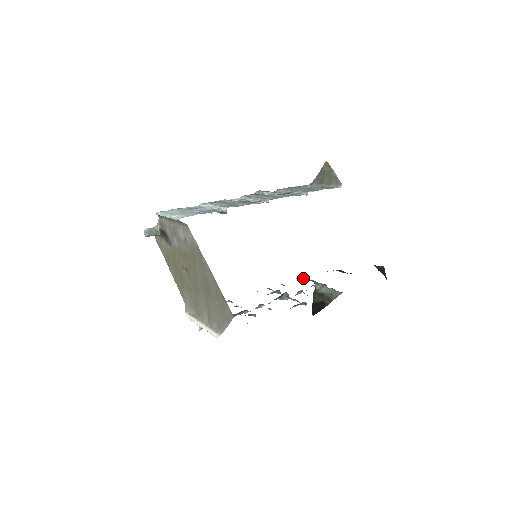
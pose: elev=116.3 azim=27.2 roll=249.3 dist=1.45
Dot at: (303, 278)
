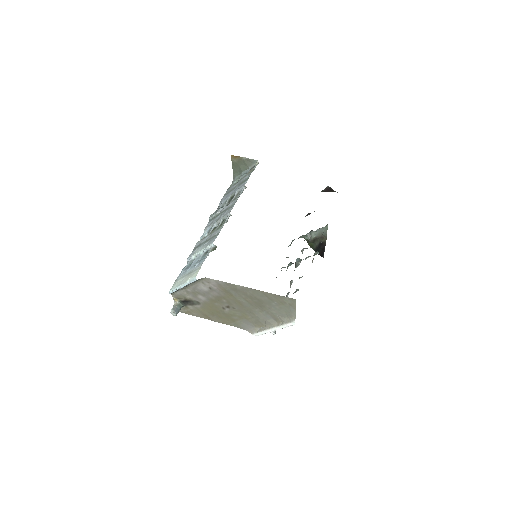
Dot at: occluded
